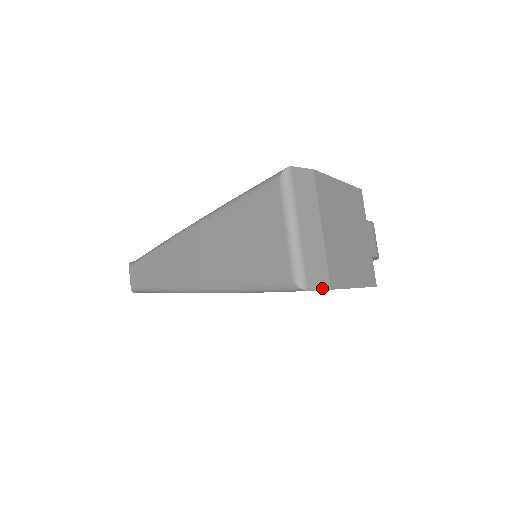
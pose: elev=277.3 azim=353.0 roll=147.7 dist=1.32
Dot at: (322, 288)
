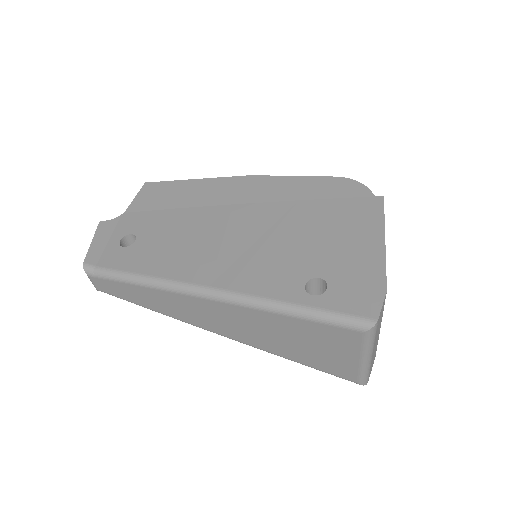
Dot at: occluded
